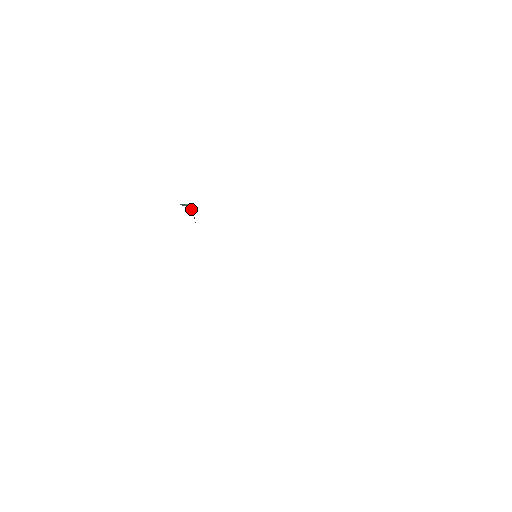
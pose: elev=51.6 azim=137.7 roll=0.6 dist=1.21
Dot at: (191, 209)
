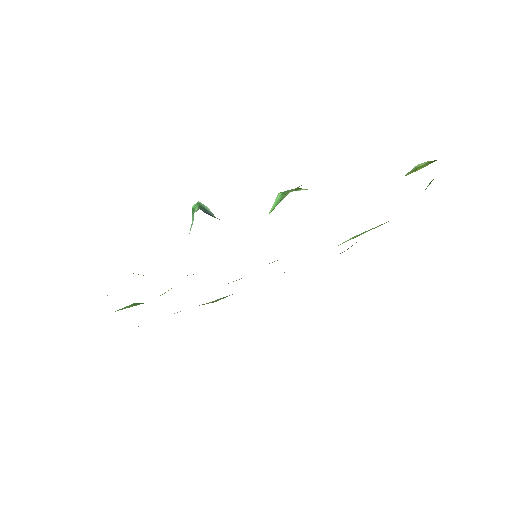
Dot at: occluded
